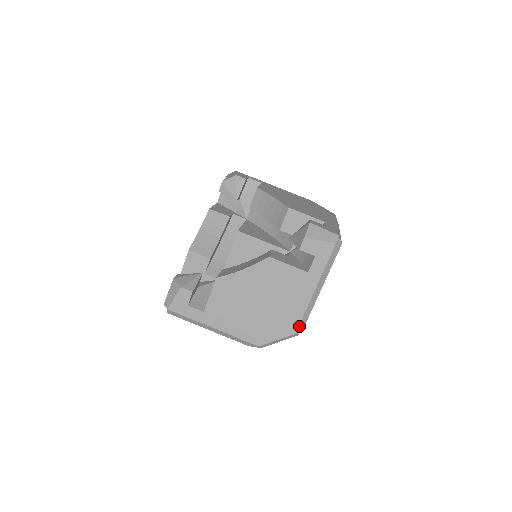
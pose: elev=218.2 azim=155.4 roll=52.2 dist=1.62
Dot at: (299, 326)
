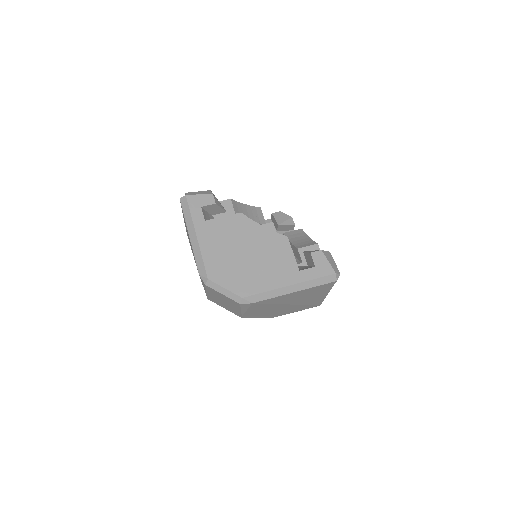
Dot at: (251, 296)
